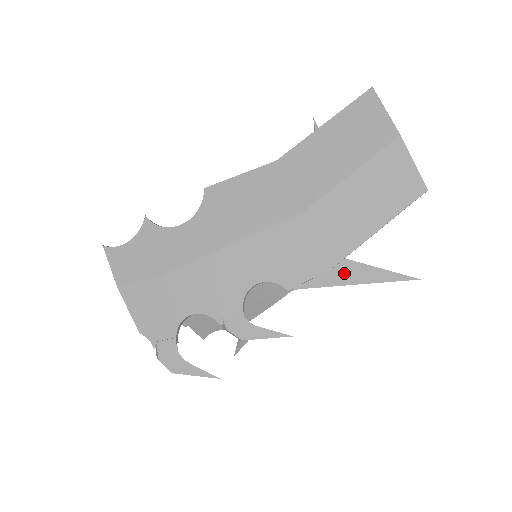
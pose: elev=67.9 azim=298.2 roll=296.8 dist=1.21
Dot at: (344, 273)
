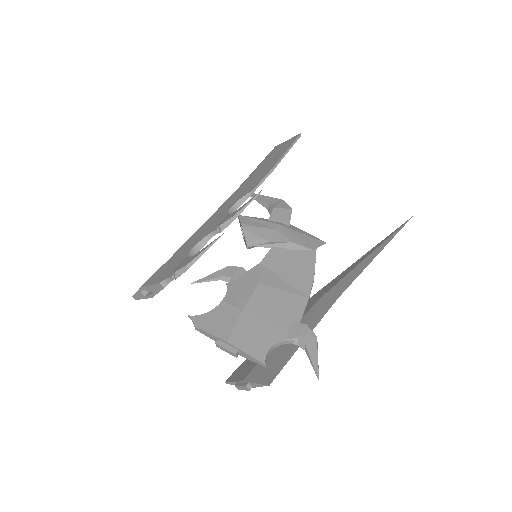
Dot at: (361, 263)
